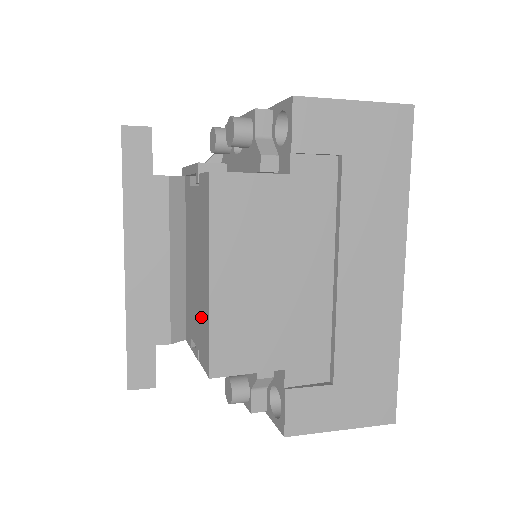
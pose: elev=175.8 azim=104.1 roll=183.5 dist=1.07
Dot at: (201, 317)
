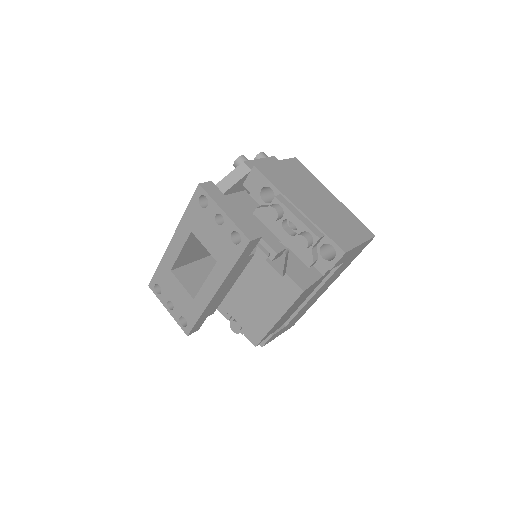
Dot at: (255, 322)
